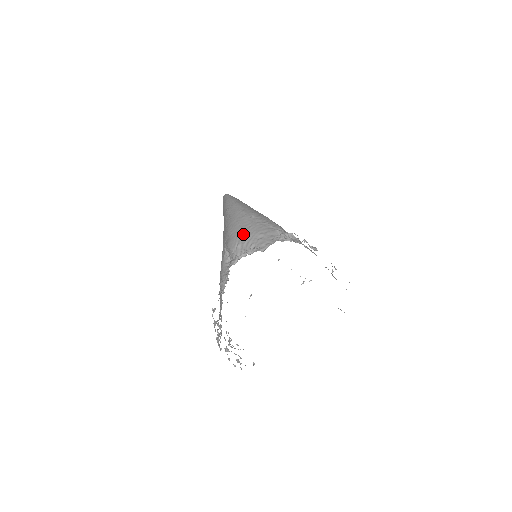
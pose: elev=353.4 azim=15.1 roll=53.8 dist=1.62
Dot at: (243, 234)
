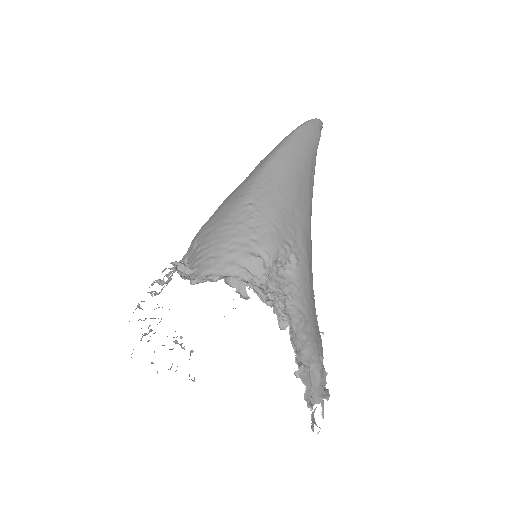
Dot at: (210, 231)
